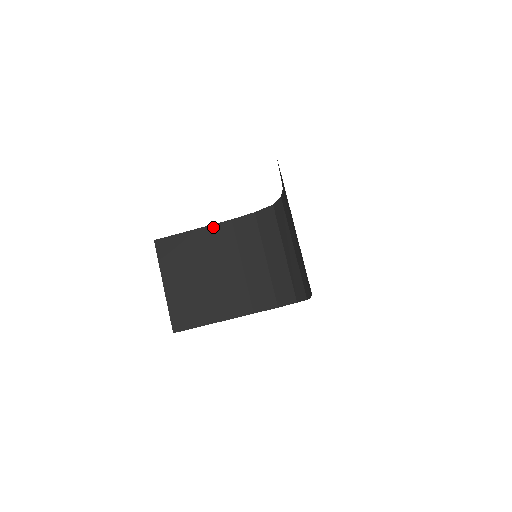
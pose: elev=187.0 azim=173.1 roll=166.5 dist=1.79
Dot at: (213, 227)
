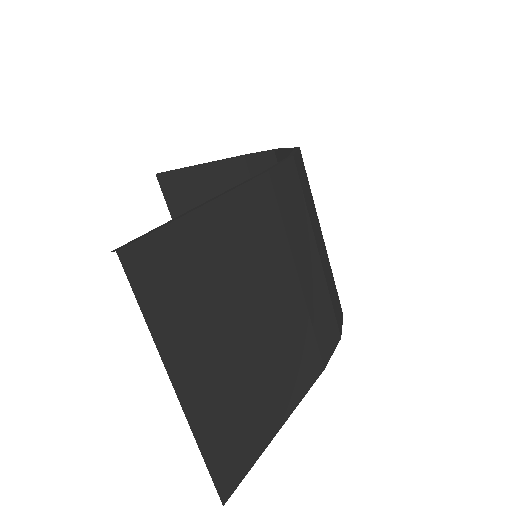
Dot at: (221, 165)
